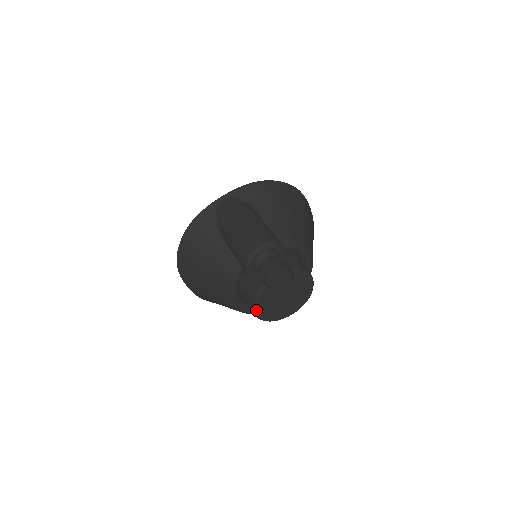
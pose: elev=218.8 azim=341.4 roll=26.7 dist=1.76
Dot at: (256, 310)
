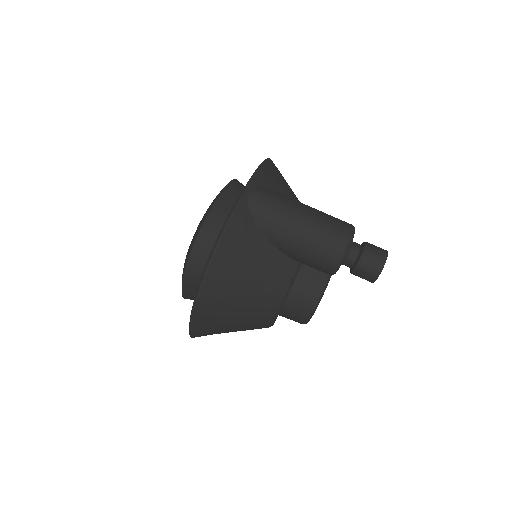
Dot at: (313, 314)
